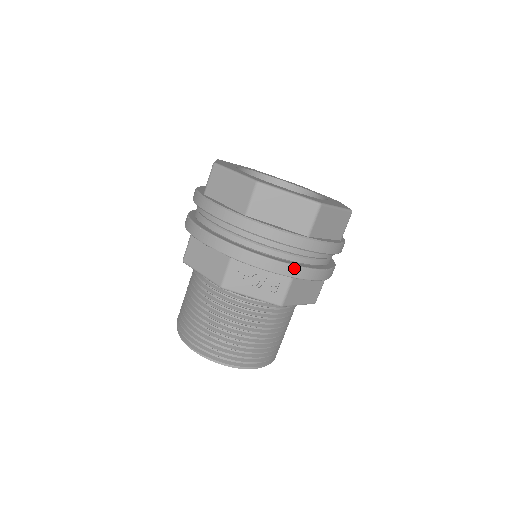
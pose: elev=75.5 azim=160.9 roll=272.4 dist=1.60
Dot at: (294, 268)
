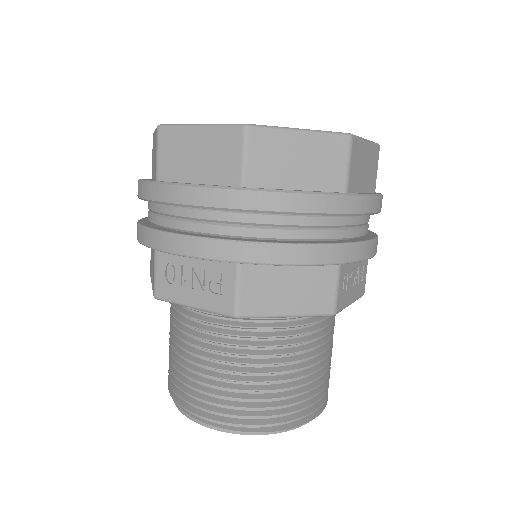
Dot at: occluded
